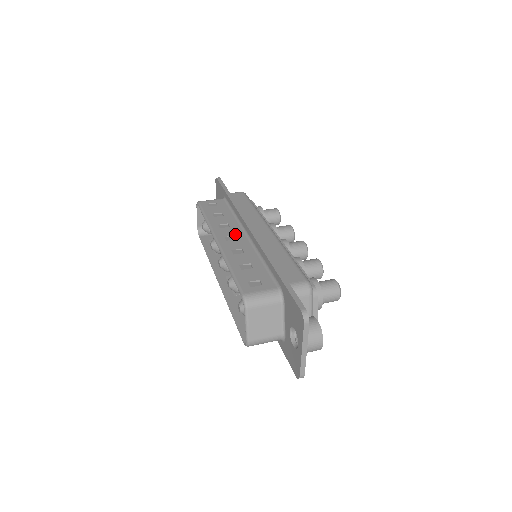
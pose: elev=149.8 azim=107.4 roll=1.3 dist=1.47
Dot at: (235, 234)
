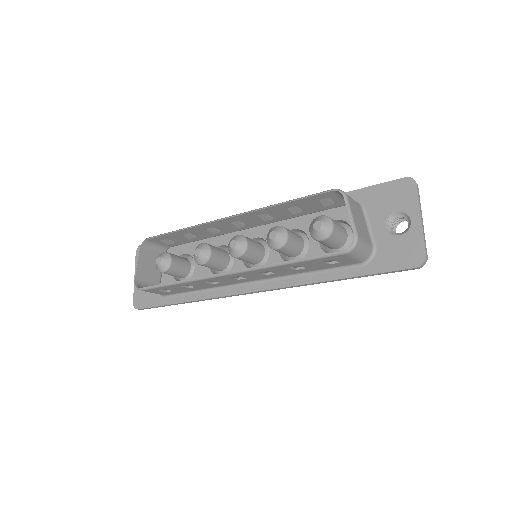
Dot at: occluded
